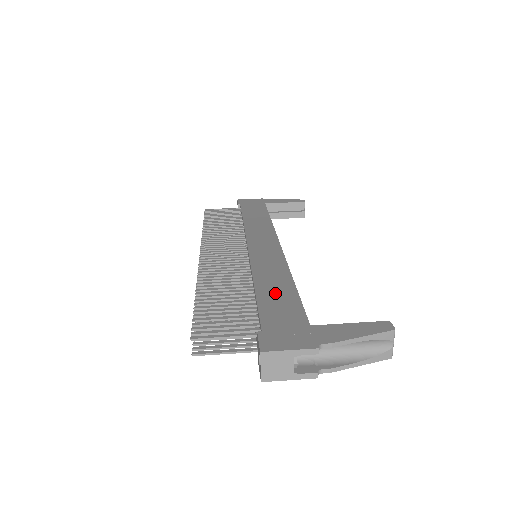
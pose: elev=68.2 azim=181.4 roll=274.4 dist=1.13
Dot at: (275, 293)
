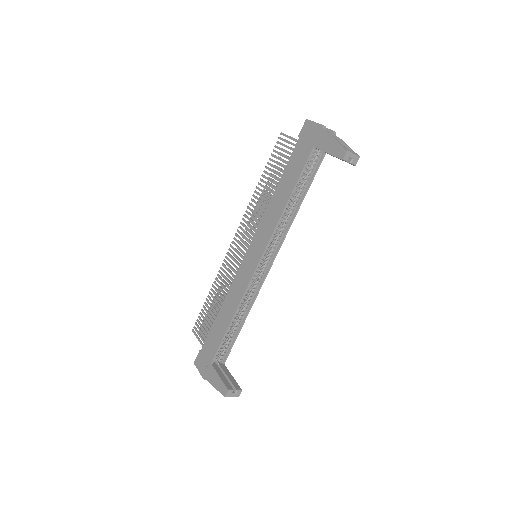
Dot at: (220, 325)
